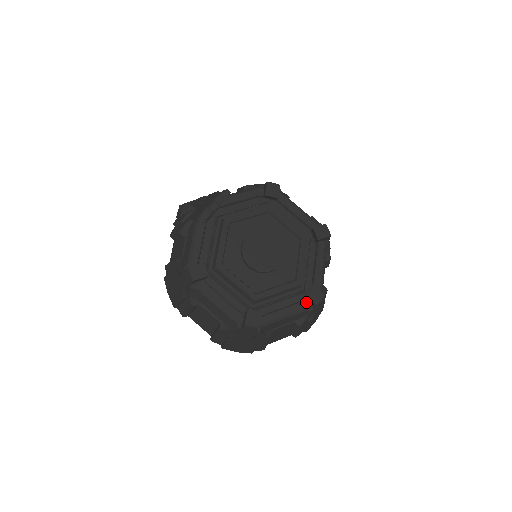
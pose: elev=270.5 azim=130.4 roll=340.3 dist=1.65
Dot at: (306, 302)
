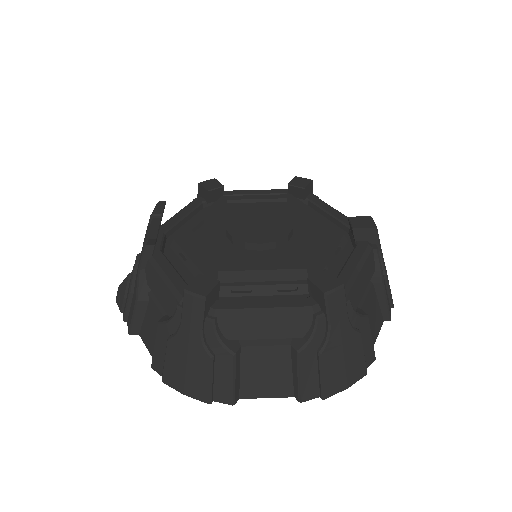
Dot at: (361, 242)
